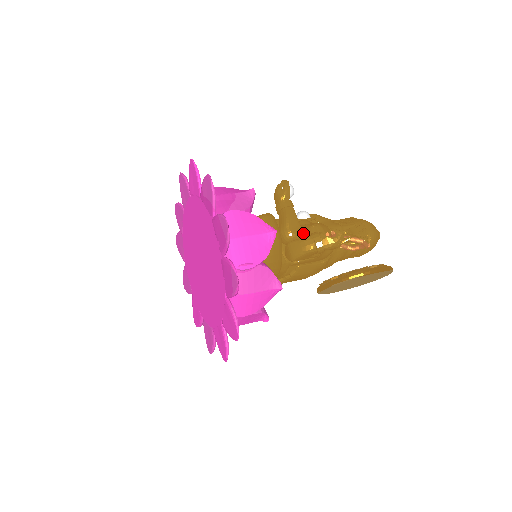
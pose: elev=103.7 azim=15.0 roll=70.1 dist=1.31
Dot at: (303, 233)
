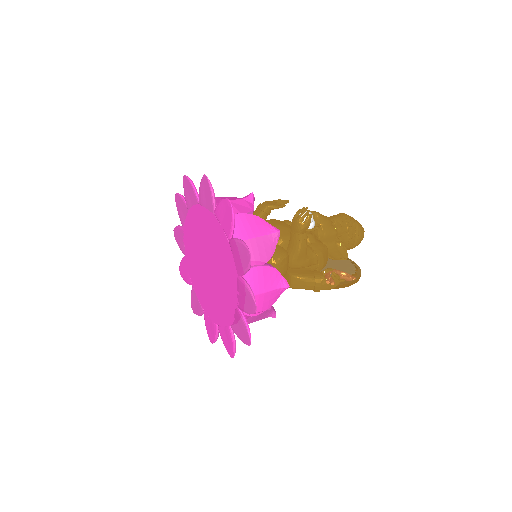
Dot at: (307, 264)
